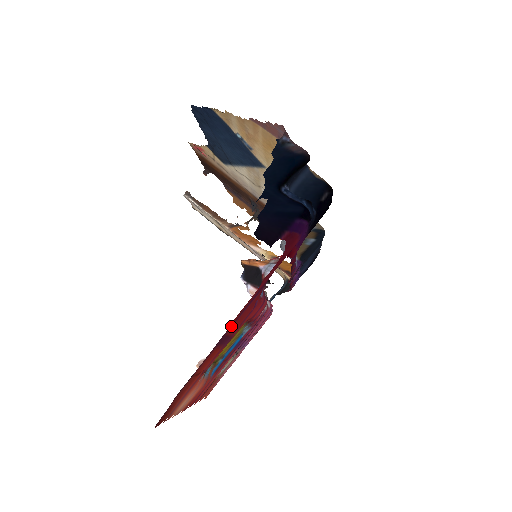
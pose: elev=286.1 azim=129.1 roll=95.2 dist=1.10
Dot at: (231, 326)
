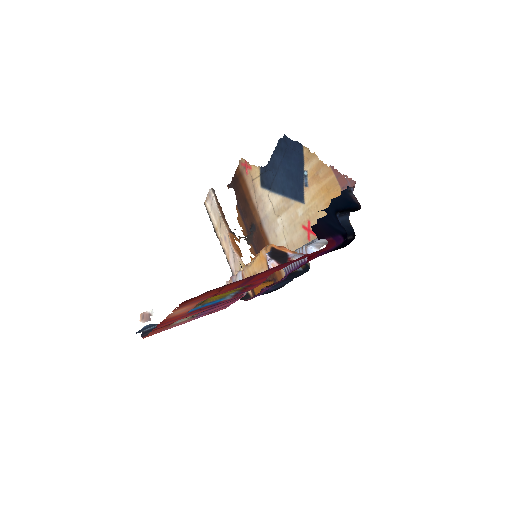
Dot at: (265, 271)
